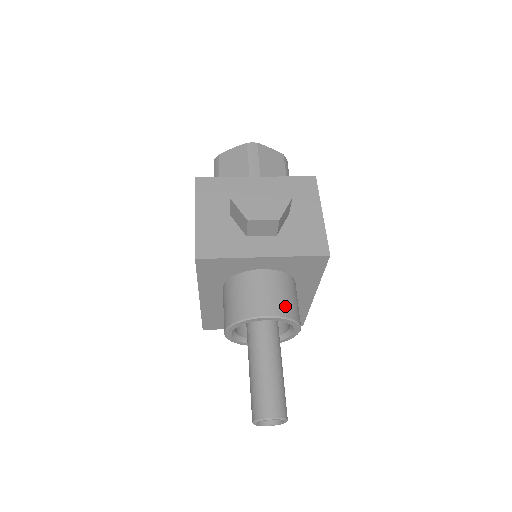
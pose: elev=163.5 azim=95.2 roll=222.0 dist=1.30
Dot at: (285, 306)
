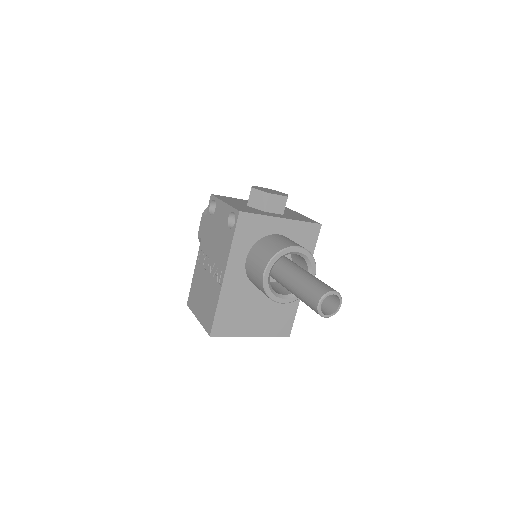
Dot at: occluded
